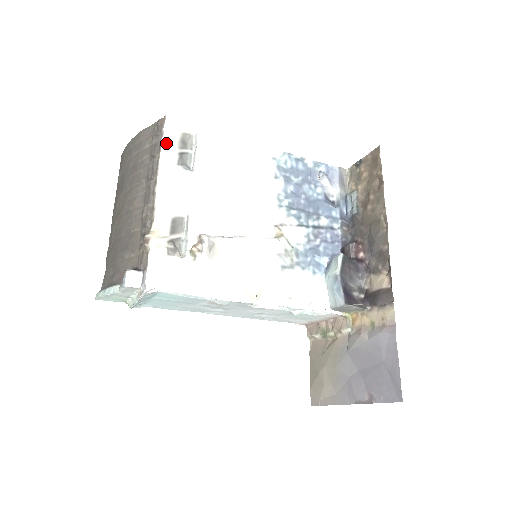
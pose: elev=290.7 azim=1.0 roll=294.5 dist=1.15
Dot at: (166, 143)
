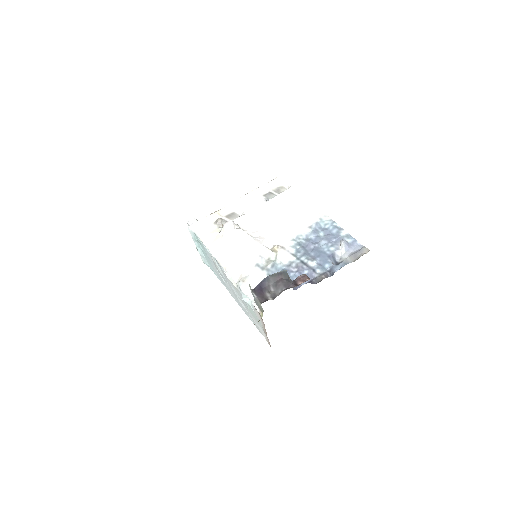
Dot at: (267, 185)
